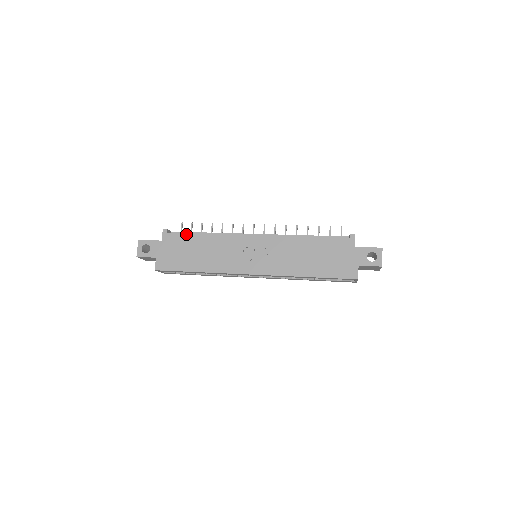
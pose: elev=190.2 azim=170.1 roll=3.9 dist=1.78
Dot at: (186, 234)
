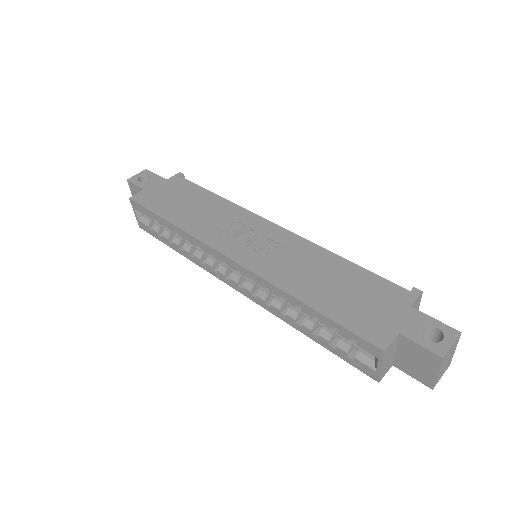
Dot at: (198, 186)
